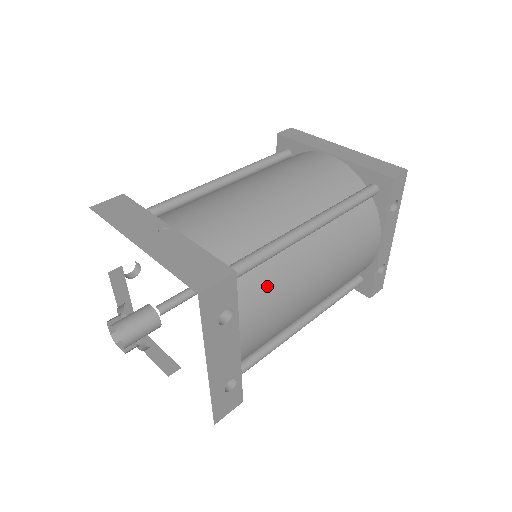
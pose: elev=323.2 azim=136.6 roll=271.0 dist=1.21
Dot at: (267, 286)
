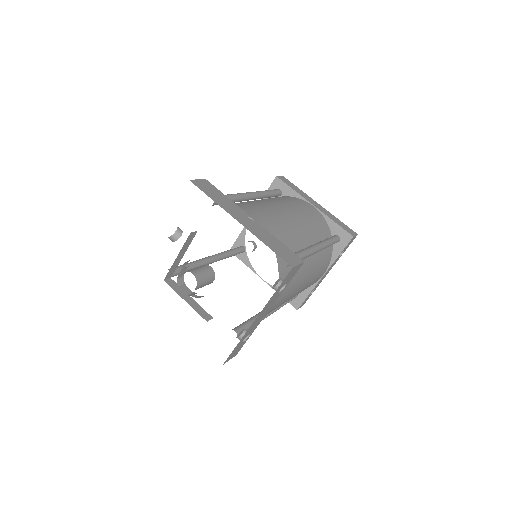
Dot at: occluded
